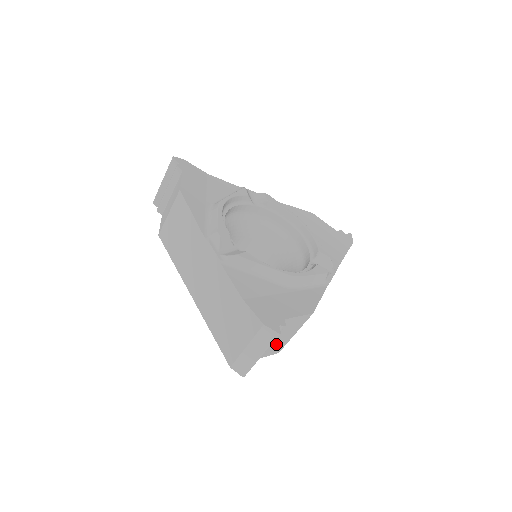
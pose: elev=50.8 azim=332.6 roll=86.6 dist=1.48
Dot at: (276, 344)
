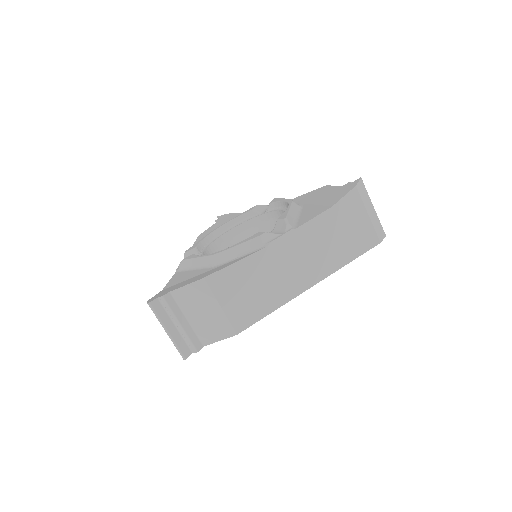
Dot at: (211, 323)
